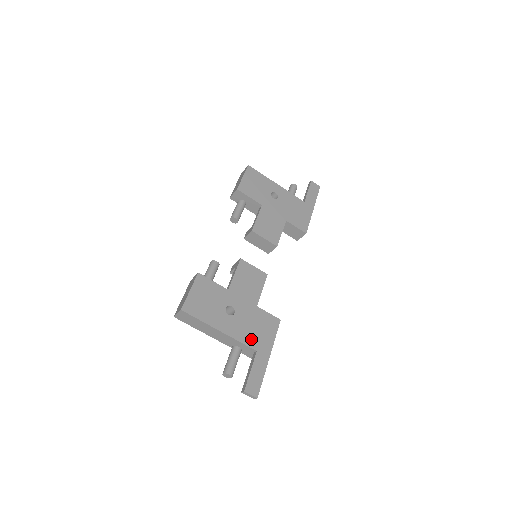
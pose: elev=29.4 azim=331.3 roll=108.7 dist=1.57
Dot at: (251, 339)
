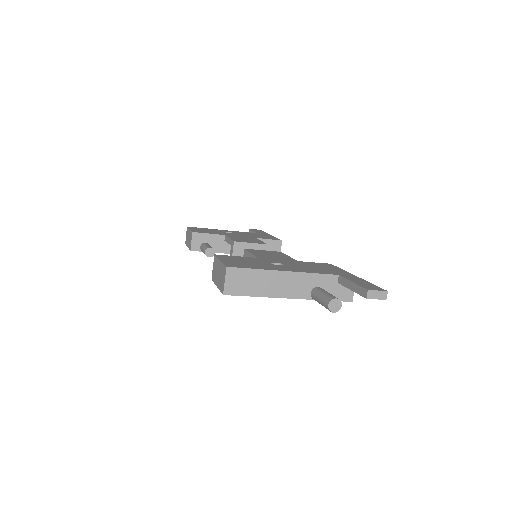
Dot at: (322, 271)
